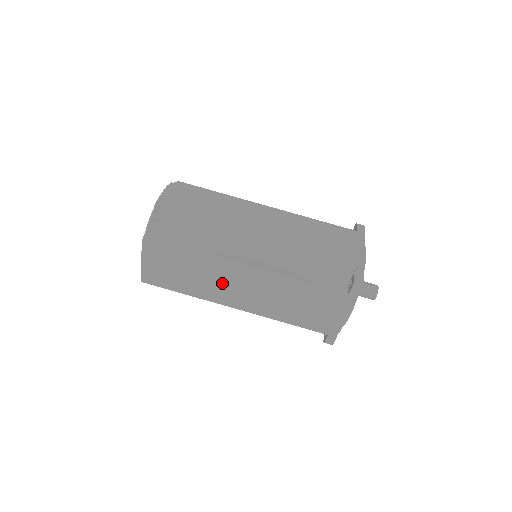
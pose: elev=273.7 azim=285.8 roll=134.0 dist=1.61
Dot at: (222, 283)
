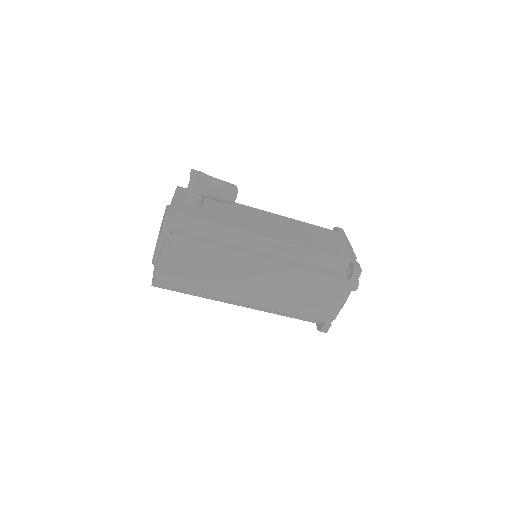
Dot at: occluded
